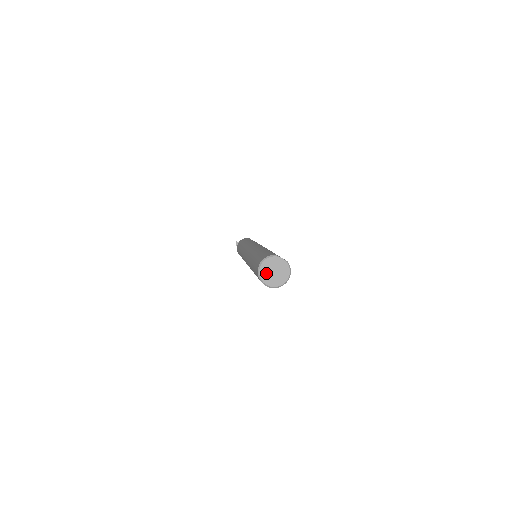
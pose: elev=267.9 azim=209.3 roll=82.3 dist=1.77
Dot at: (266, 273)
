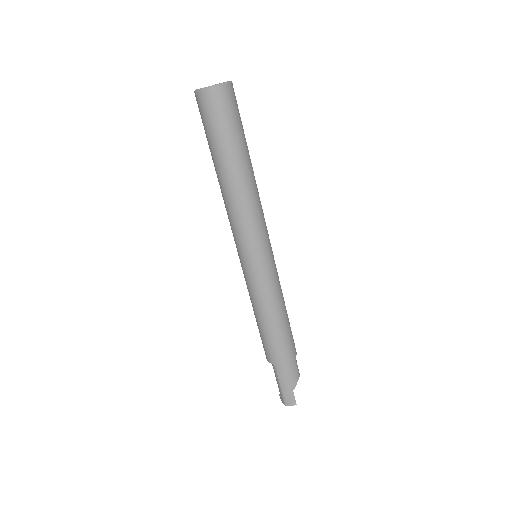
Dot at: occluded
